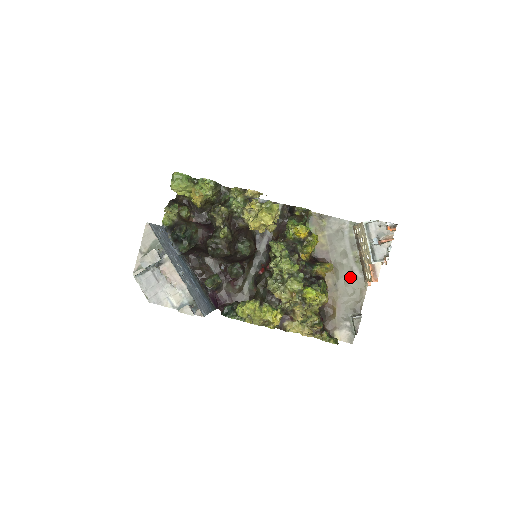
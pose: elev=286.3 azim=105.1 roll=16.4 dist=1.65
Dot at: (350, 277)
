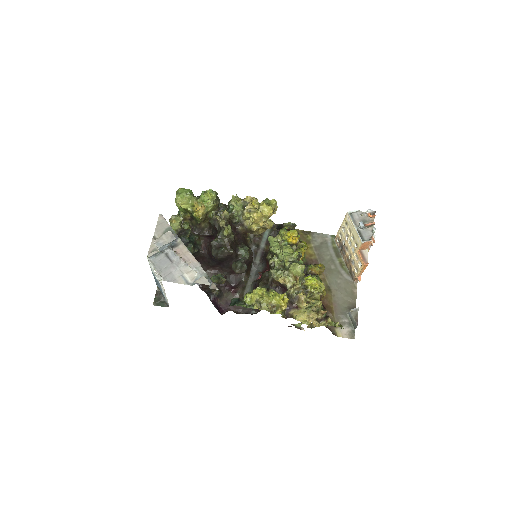
Dot at: (340, 280)
